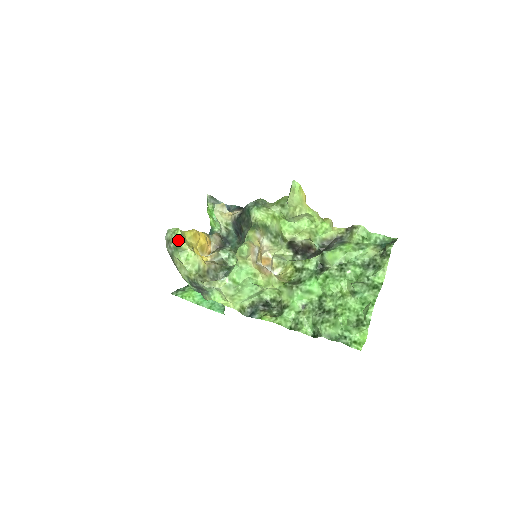
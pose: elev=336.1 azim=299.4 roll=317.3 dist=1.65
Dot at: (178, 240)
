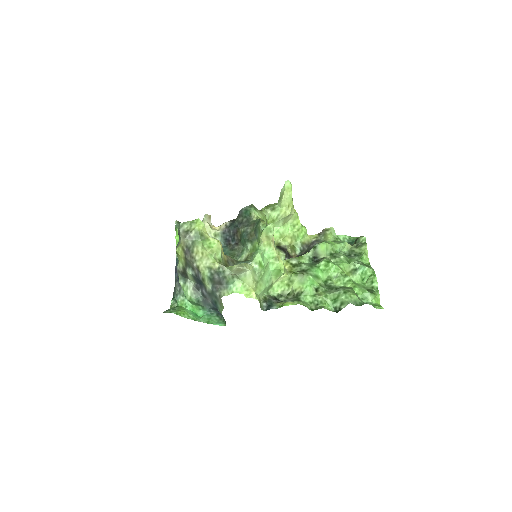
Dot at: (201, 227)
